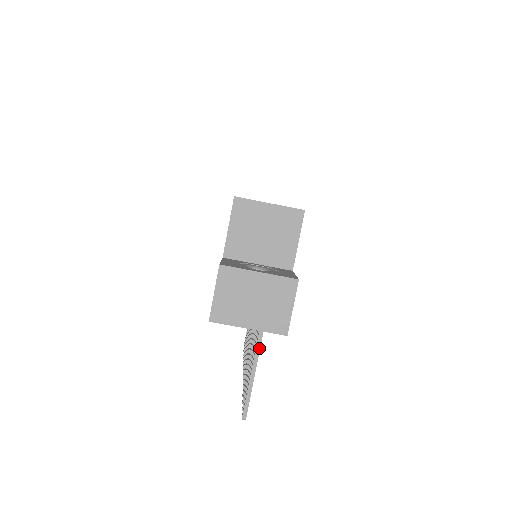
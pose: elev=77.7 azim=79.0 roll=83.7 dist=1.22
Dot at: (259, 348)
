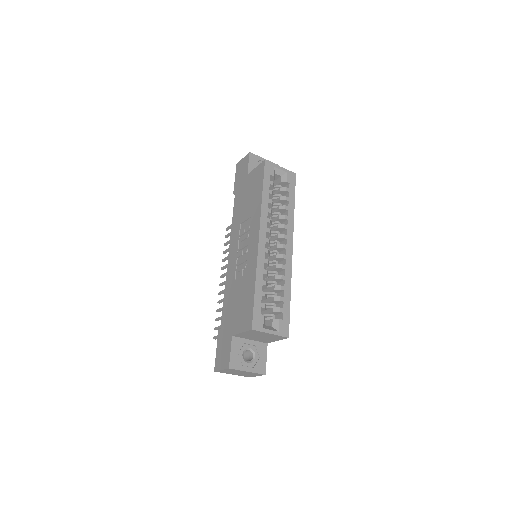
Dot at: occluded
